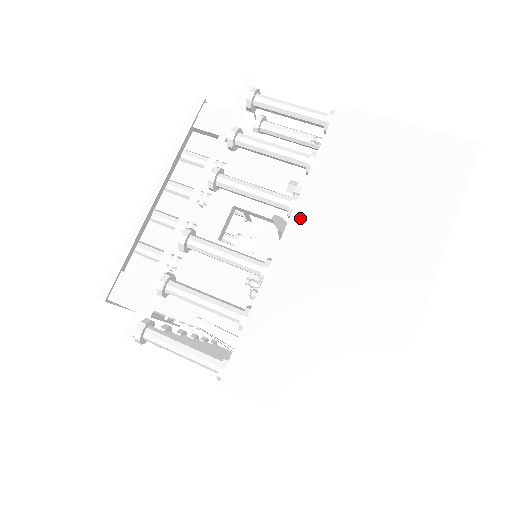
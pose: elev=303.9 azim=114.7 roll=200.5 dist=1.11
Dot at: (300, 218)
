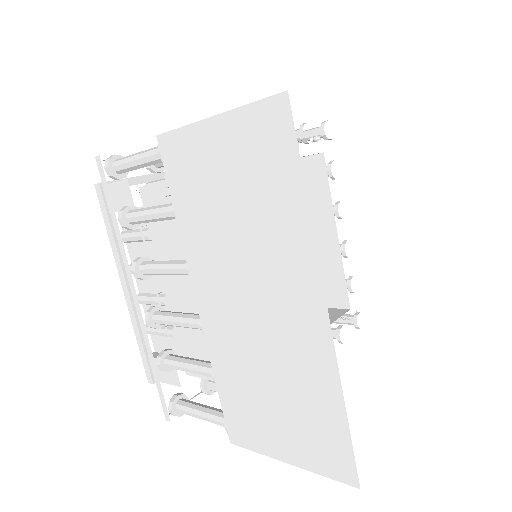
Dot at: occluded
